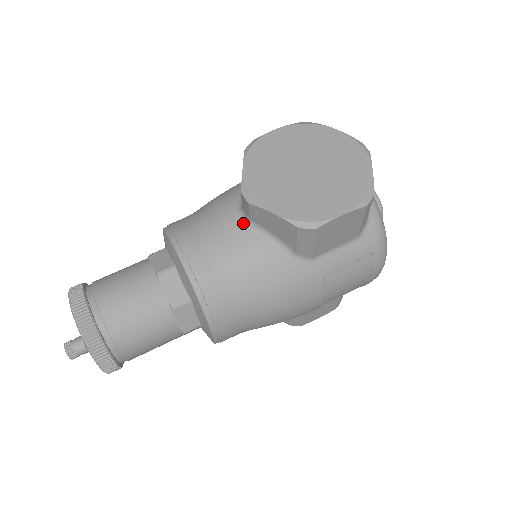
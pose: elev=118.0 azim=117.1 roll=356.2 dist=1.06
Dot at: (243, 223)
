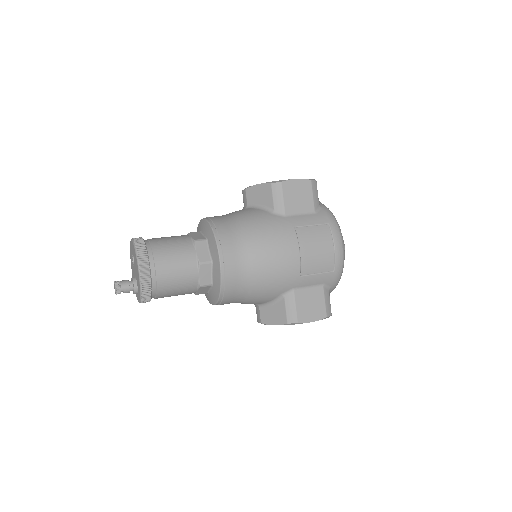
Dot at: occluded
